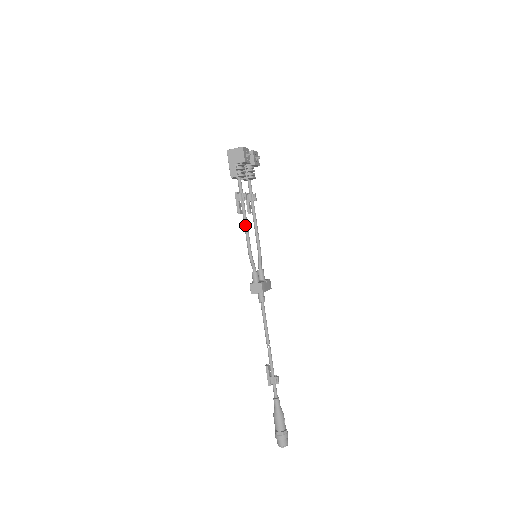
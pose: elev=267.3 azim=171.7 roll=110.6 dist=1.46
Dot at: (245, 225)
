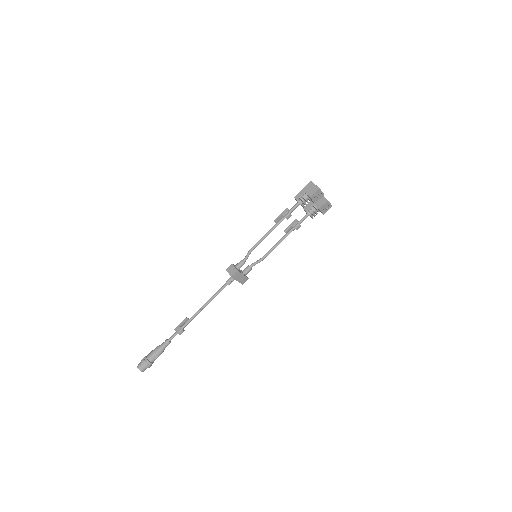
Dot at: (269, 231)
